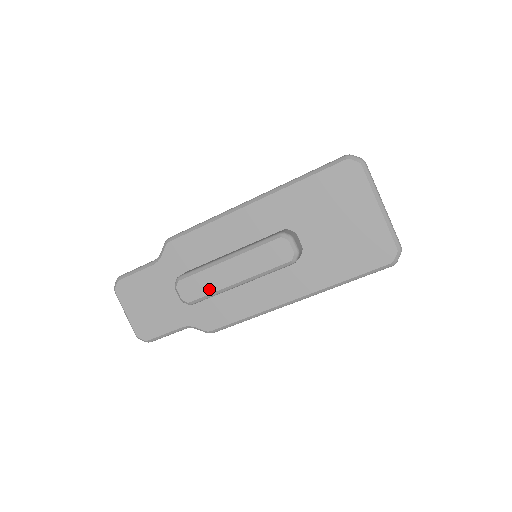
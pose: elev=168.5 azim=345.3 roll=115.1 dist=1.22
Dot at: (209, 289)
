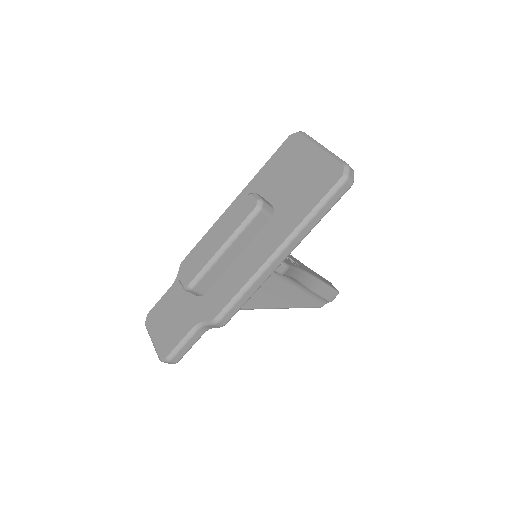
Dot at: (202, 265)
